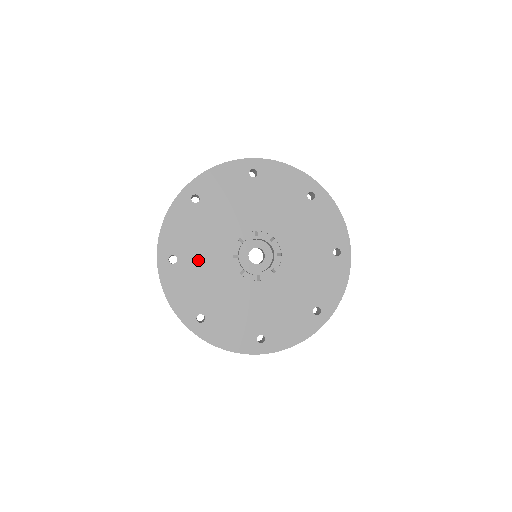
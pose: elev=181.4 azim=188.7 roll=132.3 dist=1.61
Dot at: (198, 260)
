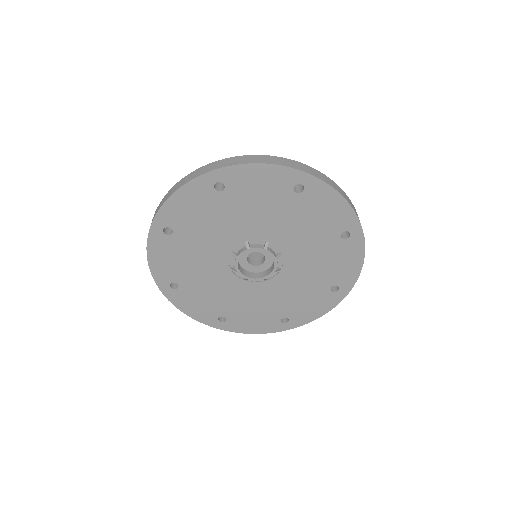
Dot at: (194, 242)
